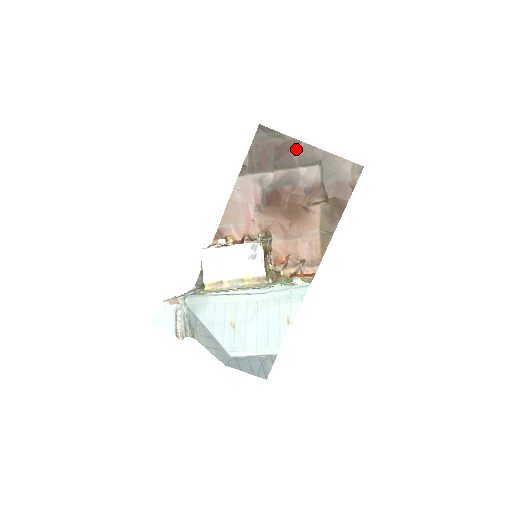
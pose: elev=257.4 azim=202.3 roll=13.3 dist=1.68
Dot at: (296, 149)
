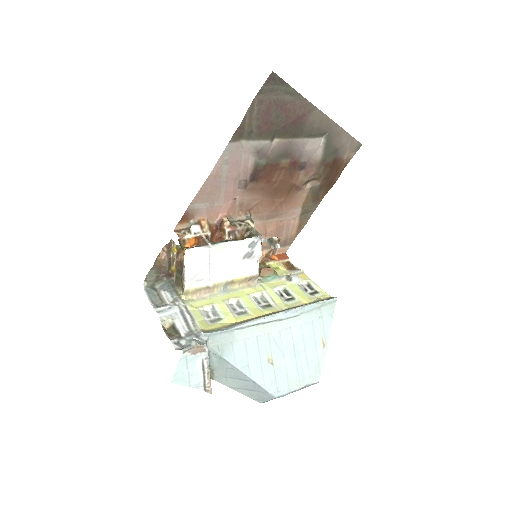
Dot at: (306, 115)
